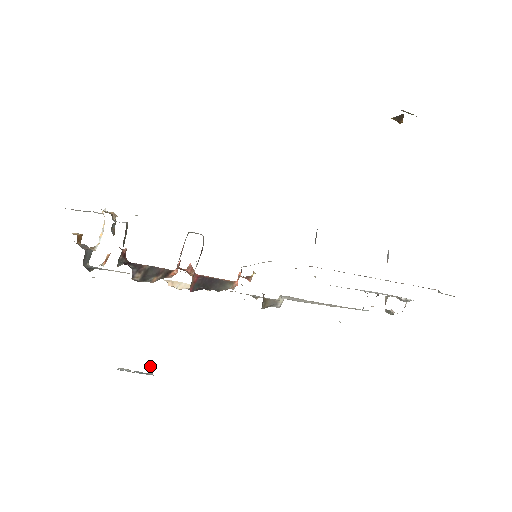
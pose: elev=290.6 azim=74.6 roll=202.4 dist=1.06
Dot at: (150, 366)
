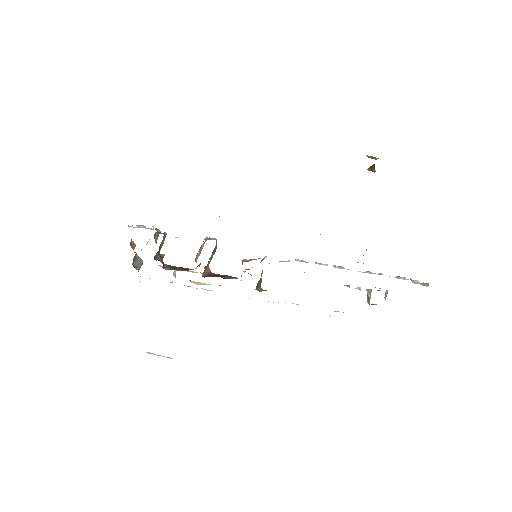
Dot at: occluded
